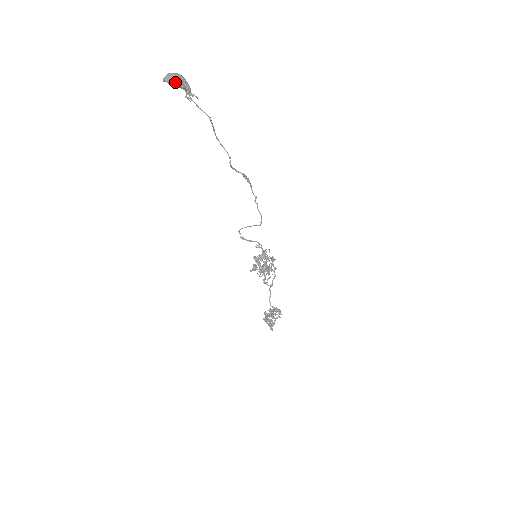
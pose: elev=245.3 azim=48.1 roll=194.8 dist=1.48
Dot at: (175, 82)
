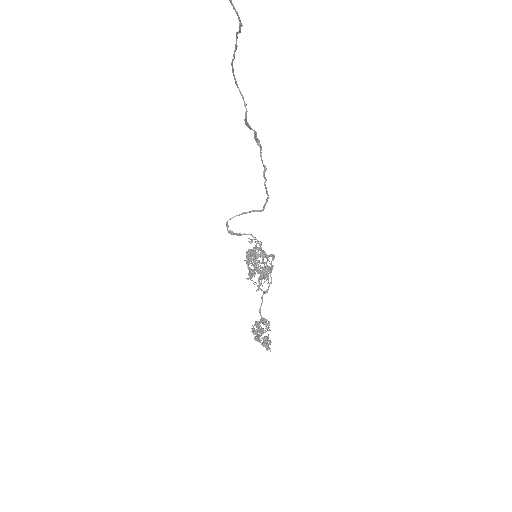
Dot at: out of frame
